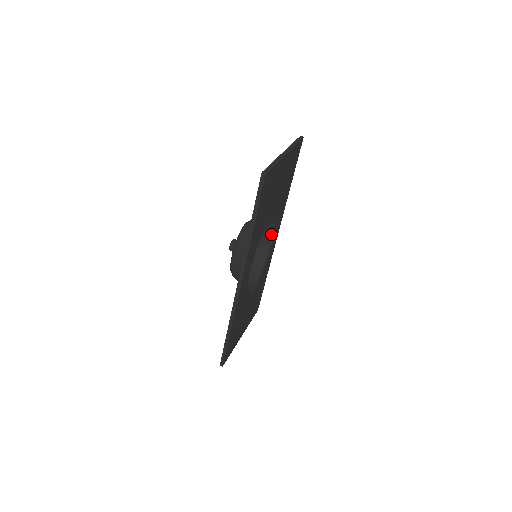
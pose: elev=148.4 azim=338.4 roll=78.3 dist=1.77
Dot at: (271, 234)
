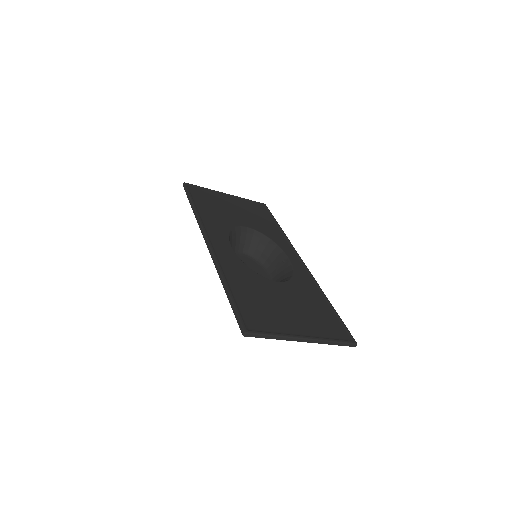
Dot at: (281, 254)
